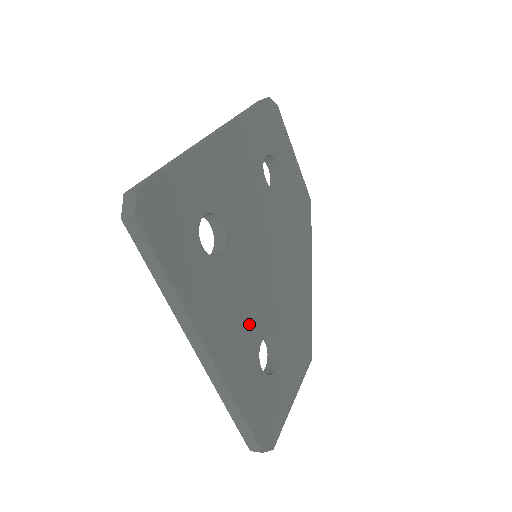
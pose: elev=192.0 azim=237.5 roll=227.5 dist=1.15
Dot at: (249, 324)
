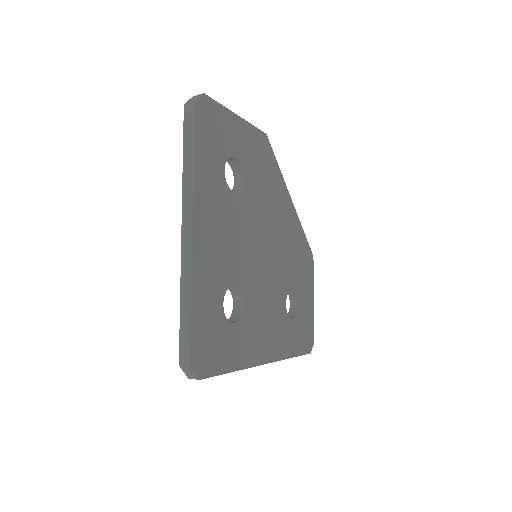
Dot at: (276, 310)
